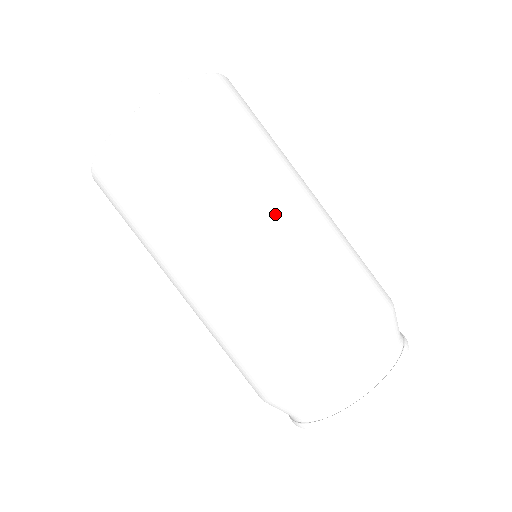
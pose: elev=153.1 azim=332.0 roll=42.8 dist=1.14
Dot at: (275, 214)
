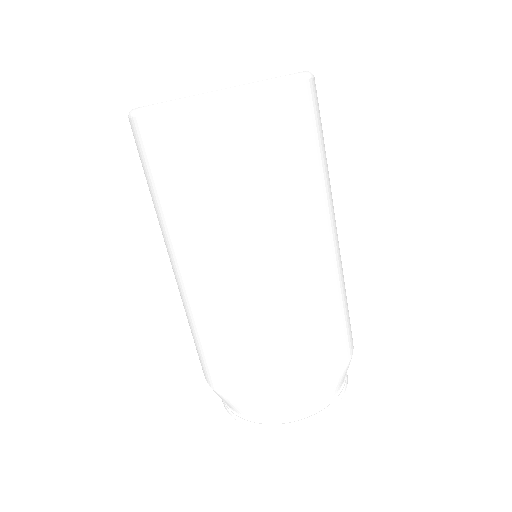
Dot at: (305, 251)
